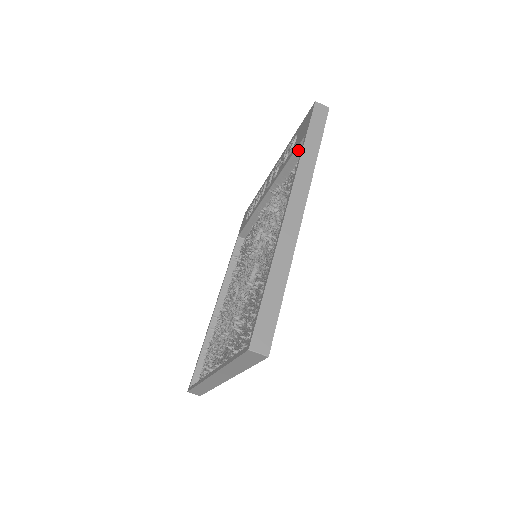
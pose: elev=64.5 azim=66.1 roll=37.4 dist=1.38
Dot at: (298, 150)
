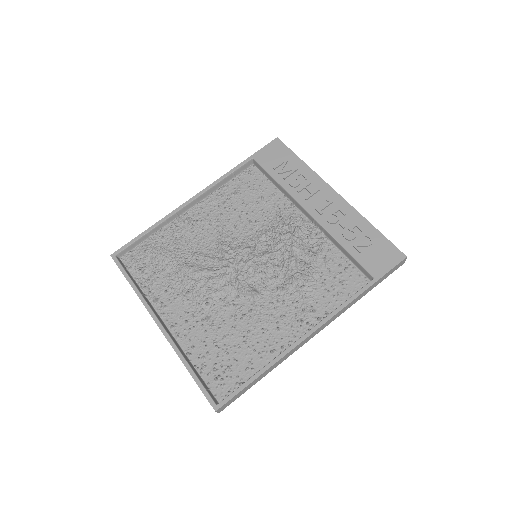
Dot at: (360, 266)
